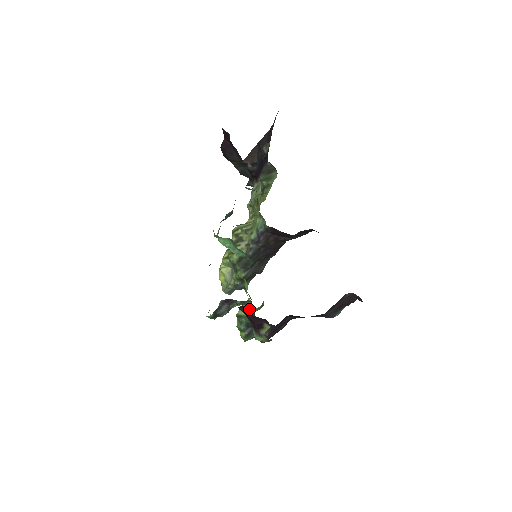
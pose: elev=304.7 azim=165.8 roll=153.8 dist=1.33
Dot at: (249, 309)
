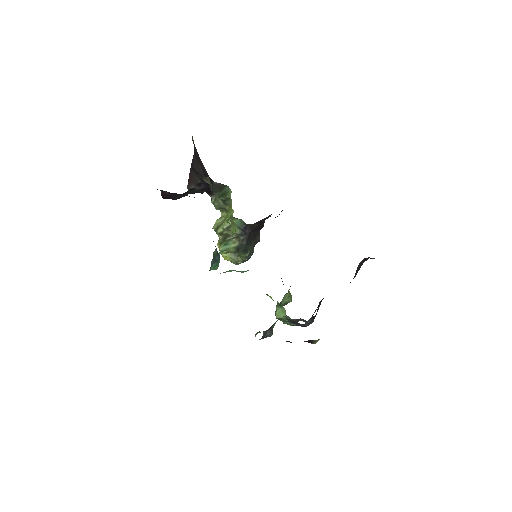
Dot at: (287, 318)
